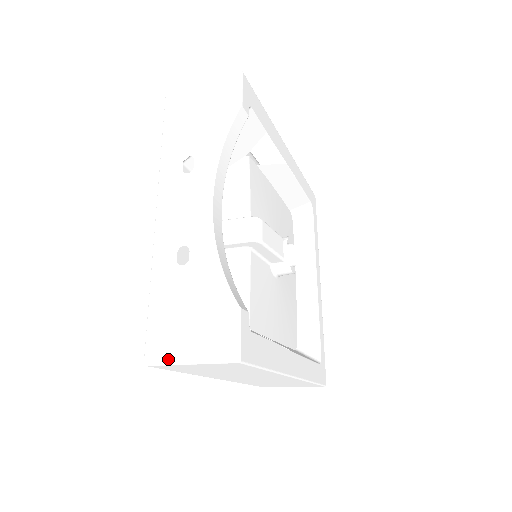
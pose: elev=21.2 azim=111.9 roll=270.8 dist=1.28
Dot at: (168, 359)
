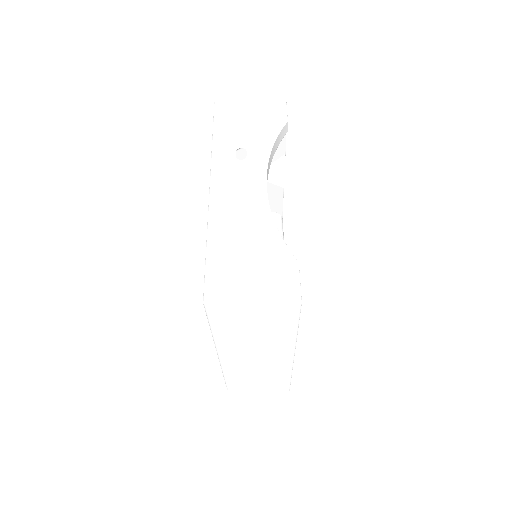
Dot at: (230, 299)
